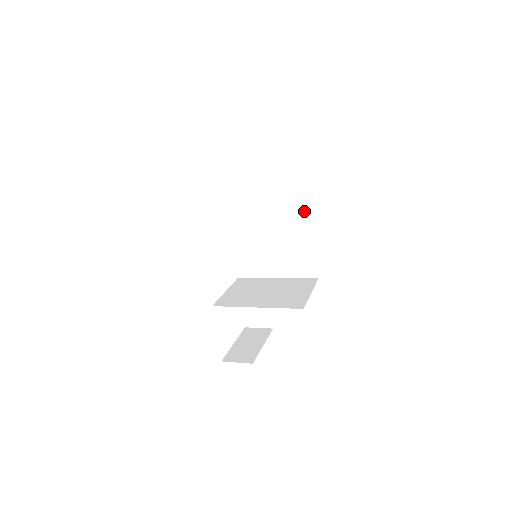
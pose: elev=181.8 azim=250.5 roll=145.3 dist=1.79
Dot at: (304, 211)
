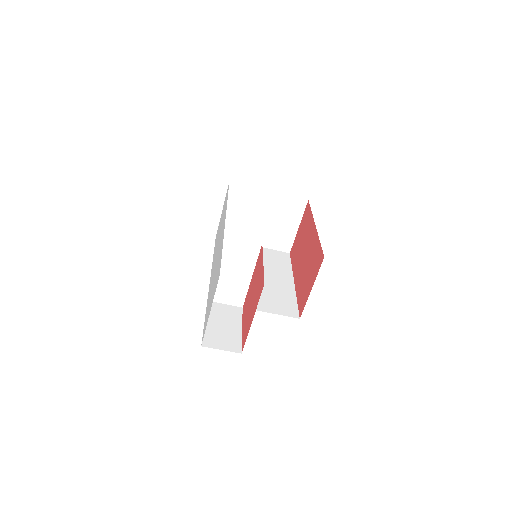
Dot at: (286, 275)
